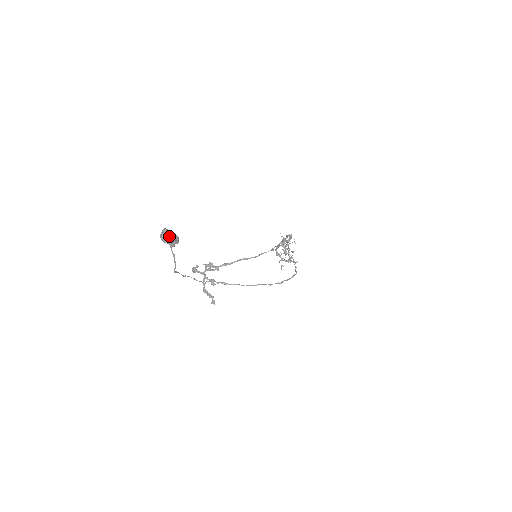
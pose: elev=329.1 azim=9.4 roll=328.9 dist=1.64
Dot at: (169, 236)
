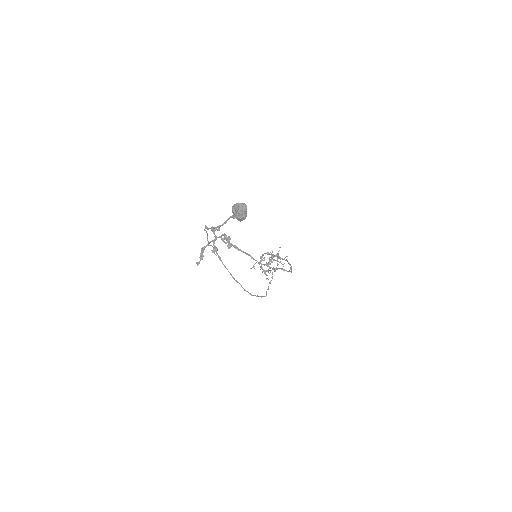
Dot at: (242, 213)
